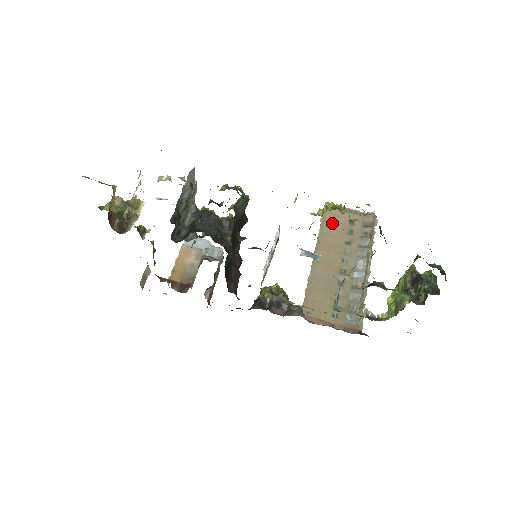
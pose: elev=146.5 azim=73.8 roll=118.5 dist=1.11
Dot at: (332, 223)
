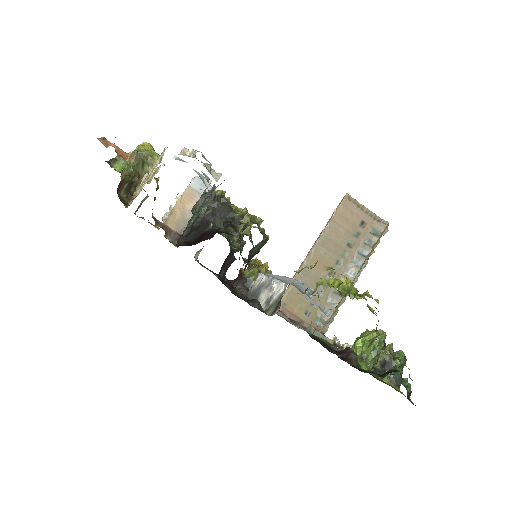
Dot at: (344, 220)
